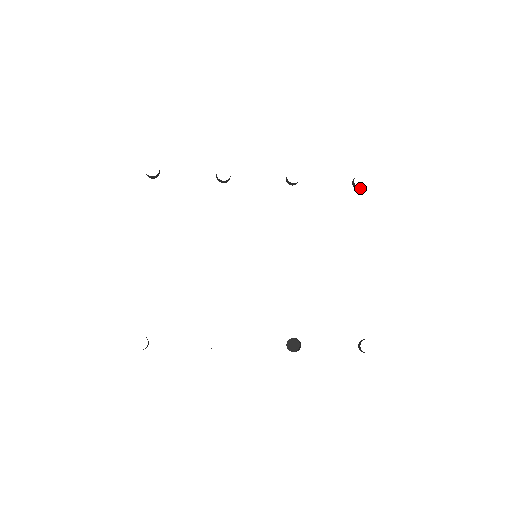
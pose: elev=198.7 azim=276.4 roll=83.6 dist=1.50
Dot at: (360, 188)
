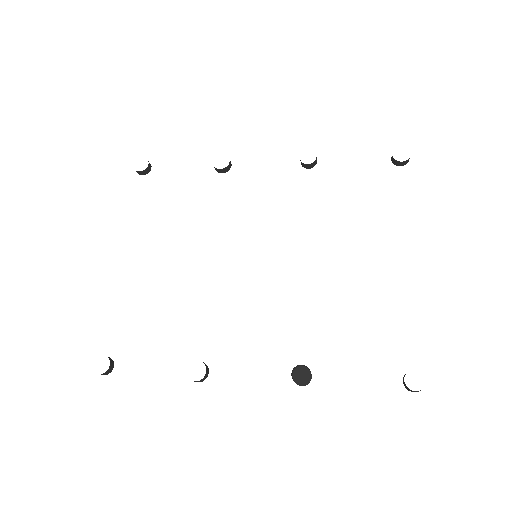
Dot at: (402, 163)
